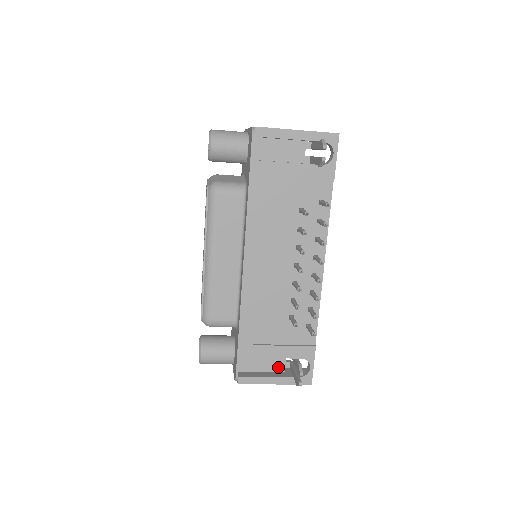
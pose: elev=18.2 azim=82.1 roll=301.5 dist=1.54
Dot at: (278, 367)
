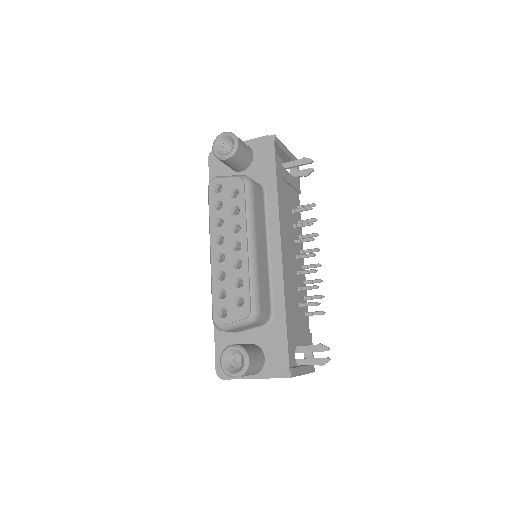
Dot at: (295, 360)
